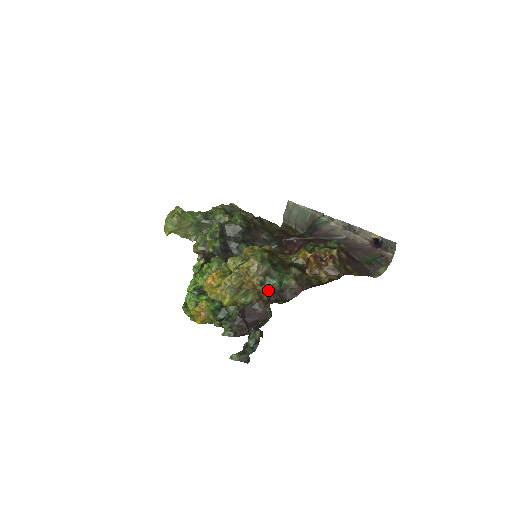
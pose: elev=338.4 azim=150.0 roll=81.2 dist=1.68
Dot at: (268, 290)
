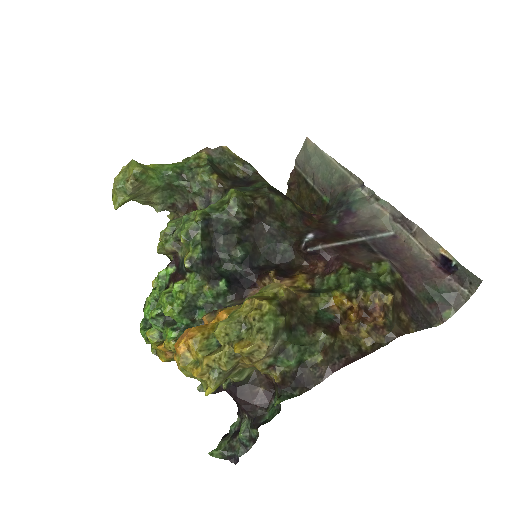
Dot at: (279, 375)
